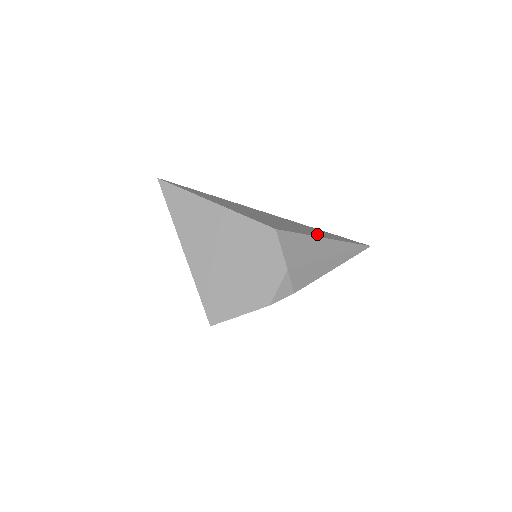
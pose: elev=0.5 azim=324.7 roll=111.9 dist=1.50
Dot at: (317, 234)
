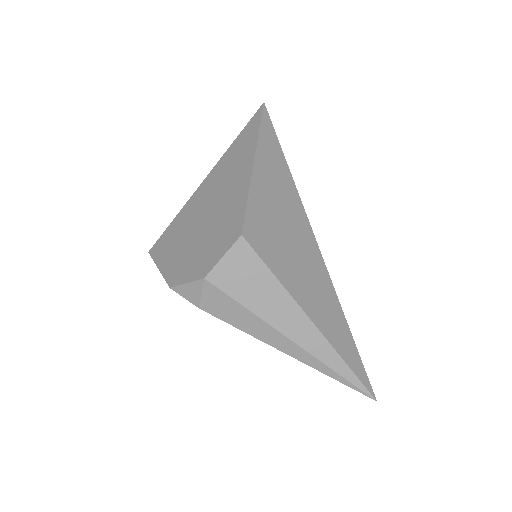
Dot at: (309, 304)
